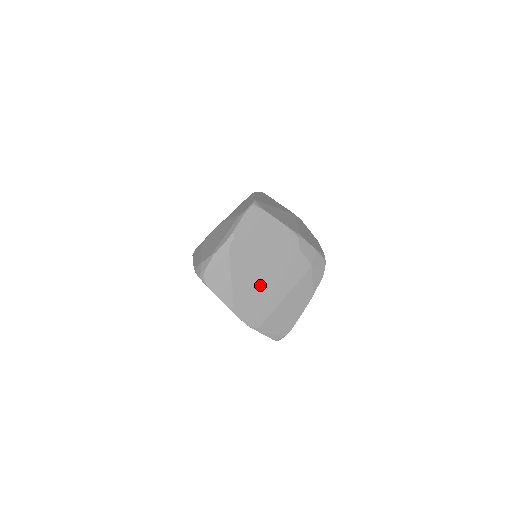
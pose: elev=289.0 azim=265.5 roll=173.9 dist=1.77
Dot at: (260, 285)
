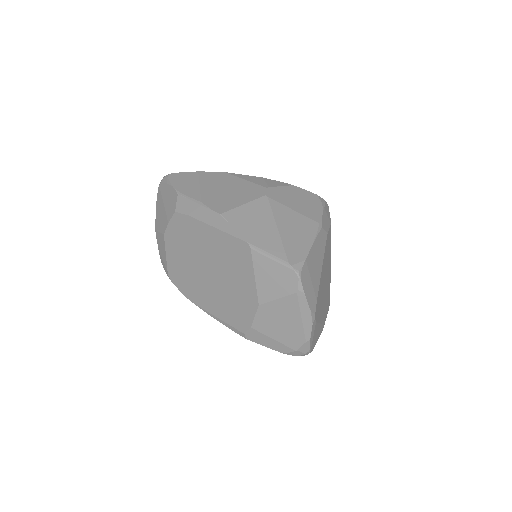
Dot at: (325, 291)
